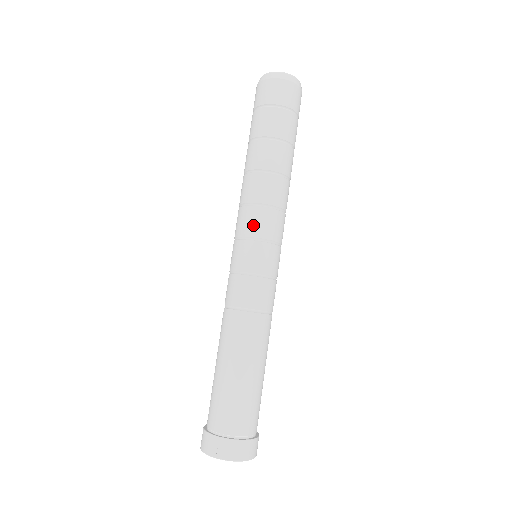
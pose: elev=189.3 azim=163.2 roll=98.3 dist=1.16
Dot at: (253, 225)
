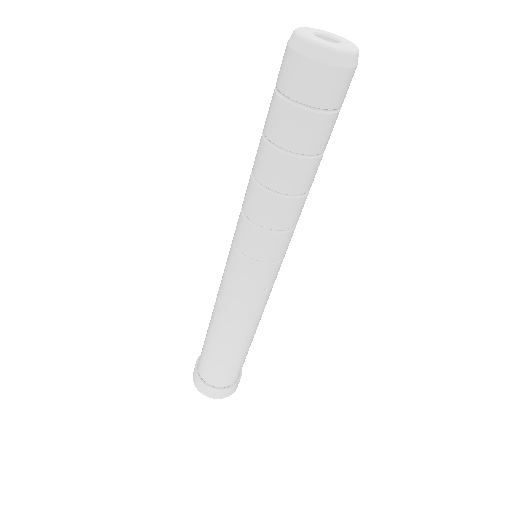
Dot at: (240, 237)
